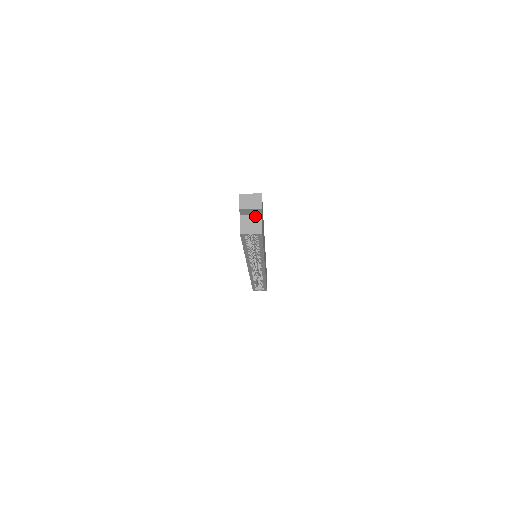
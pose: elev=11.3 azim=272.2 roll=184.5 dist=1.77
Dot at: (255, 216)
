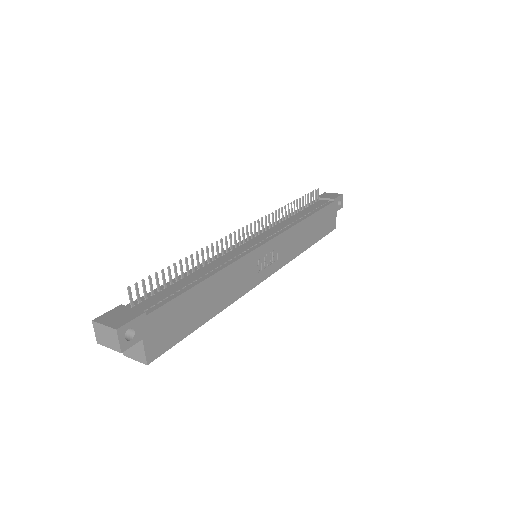
Dot at: occluded
